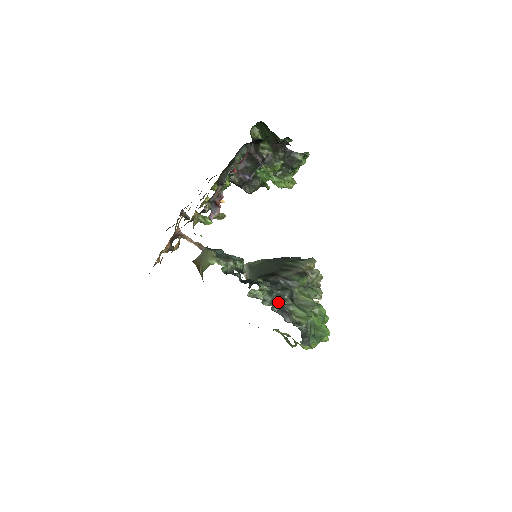
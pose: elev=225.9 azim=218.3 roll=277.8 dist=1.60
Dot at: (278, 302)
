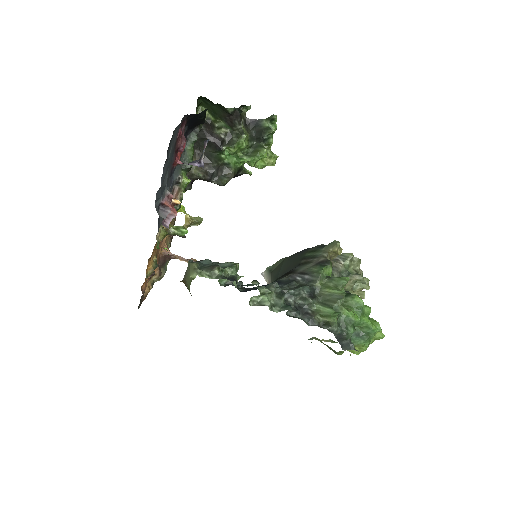
Dot at: (296, 304)
